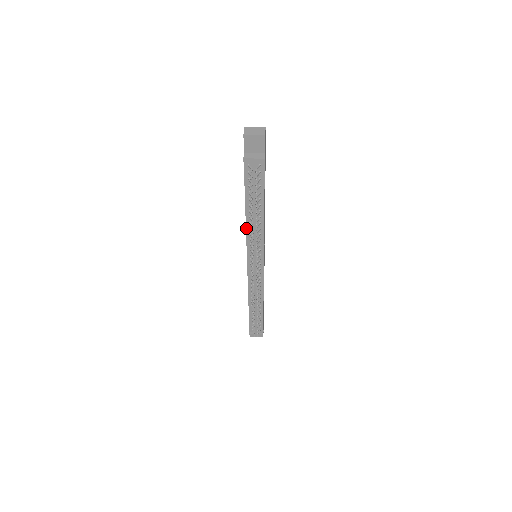
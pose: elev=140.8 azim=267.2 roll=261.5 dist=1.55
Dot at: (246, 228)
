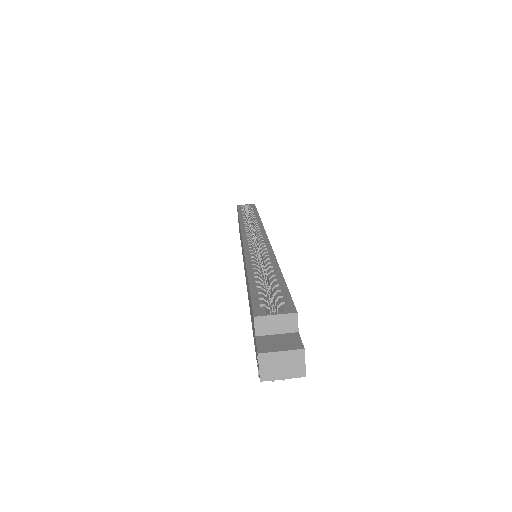
Dot at: occluded
